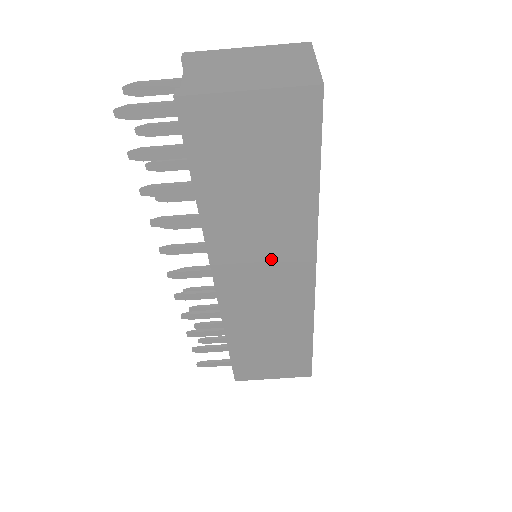
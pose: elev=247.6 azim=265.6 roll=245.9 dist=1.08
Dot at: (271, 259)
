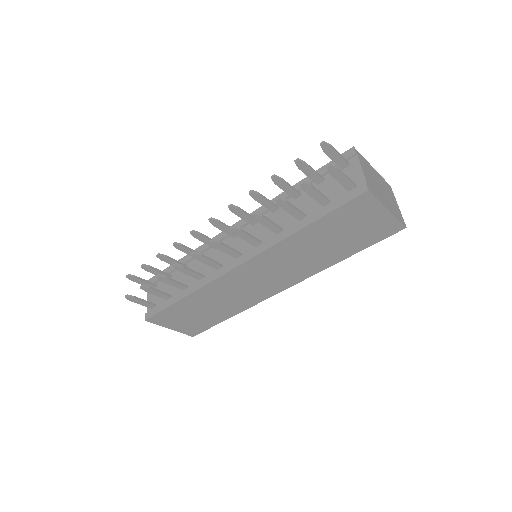
Dot at: (283, 271)
